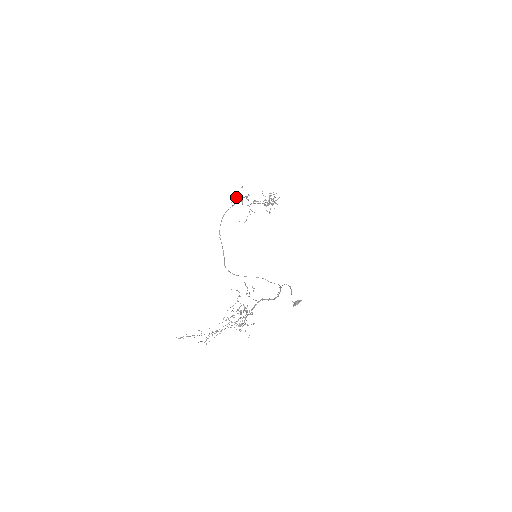
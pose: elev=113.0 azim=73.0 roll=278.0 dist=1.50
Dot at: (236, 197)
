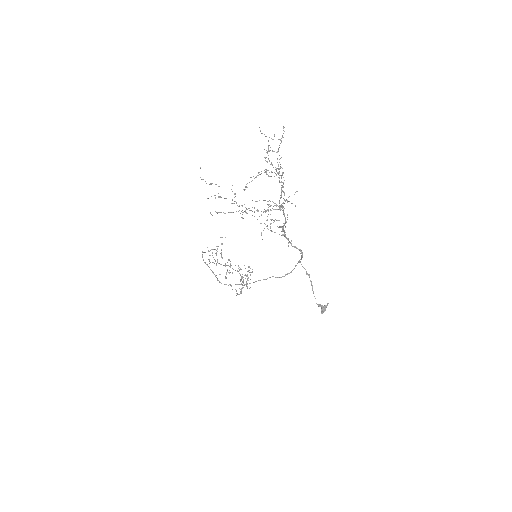
Dot at: (208, 259)
